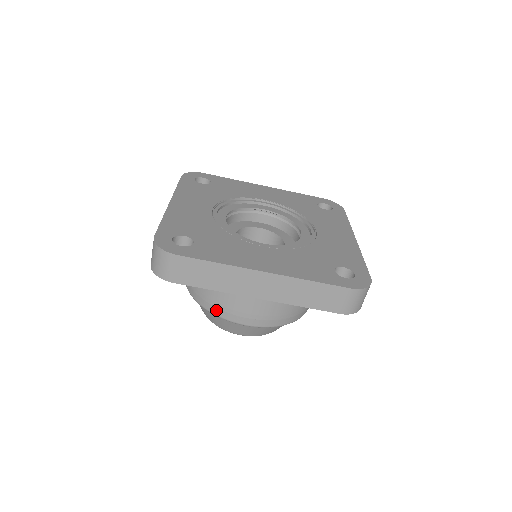
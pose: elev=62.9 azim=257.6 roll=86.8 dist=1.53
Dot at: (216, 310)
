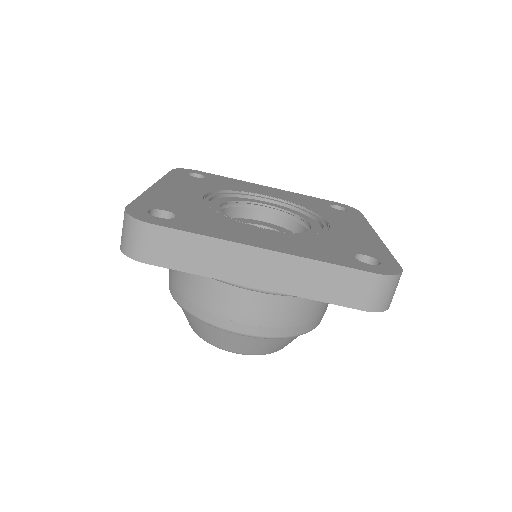
Dot at: (204, 314)
